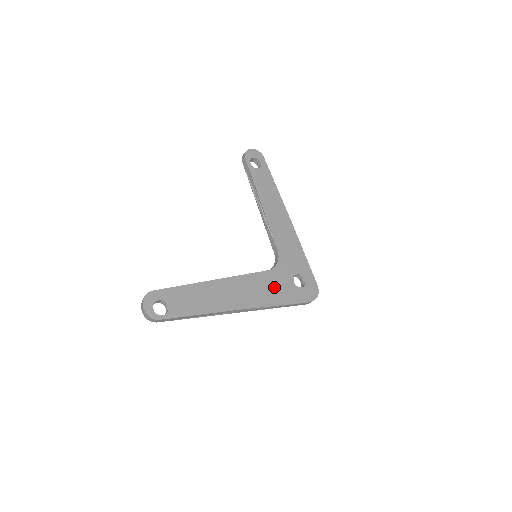
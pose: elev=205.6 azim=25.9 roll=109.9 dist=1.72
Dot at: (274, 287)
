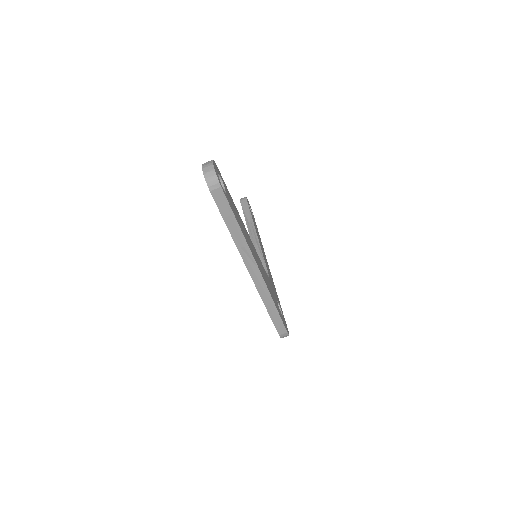
Dot at: occluded
